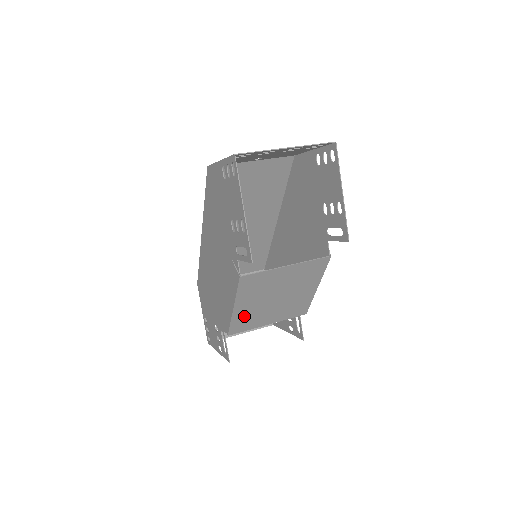
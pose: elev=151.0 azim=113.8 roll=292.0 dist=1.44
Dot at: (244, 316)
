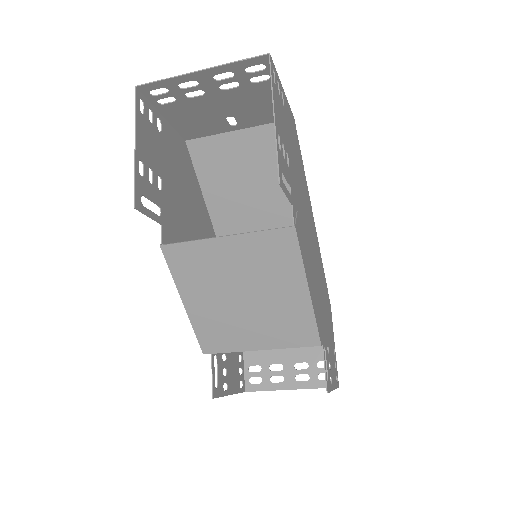
Dot at: (209, 322)
